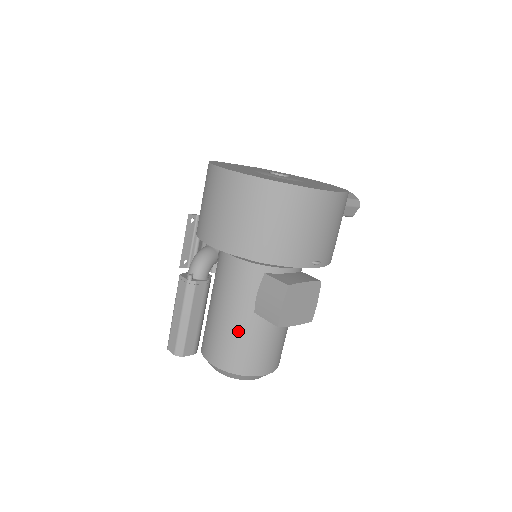
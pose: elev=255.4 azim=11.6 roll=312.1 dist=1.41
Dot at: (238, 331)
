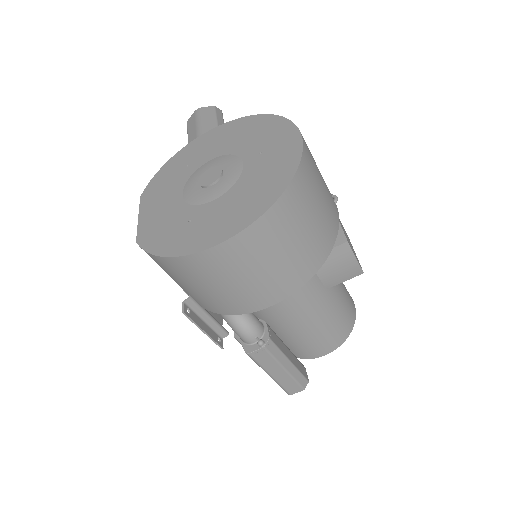
Dot at: (329, 314)
